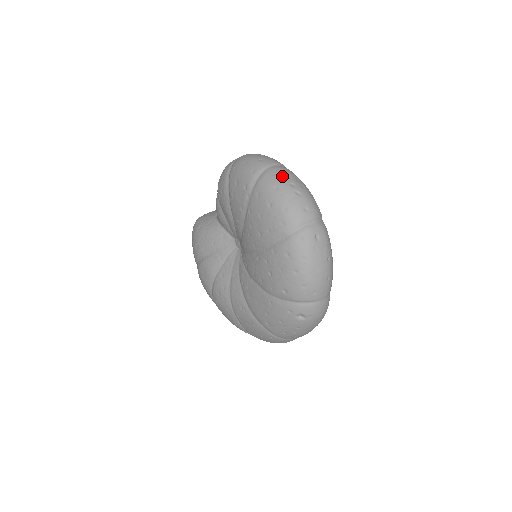
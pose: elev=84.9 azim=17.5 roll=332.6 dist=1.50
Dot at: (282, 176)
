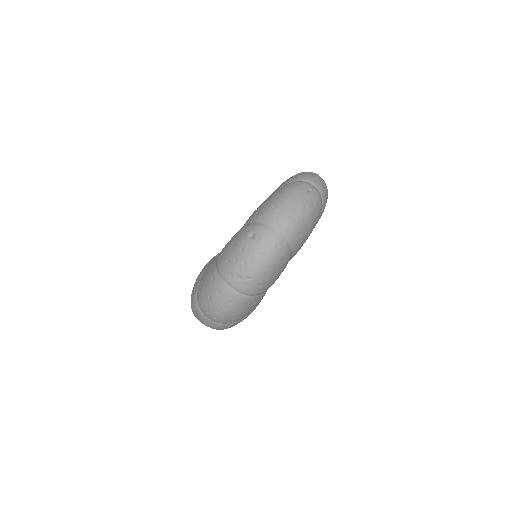
Dot at: occluded
